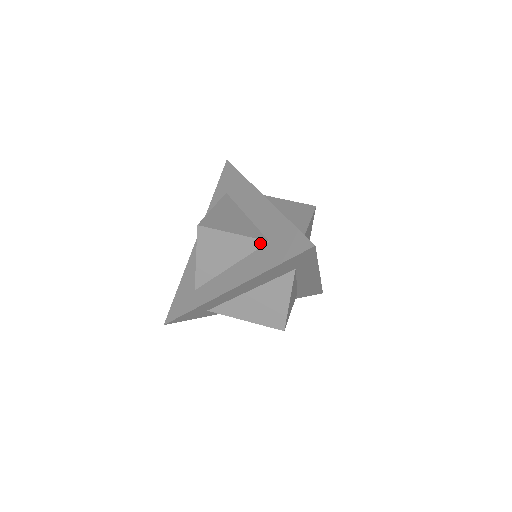
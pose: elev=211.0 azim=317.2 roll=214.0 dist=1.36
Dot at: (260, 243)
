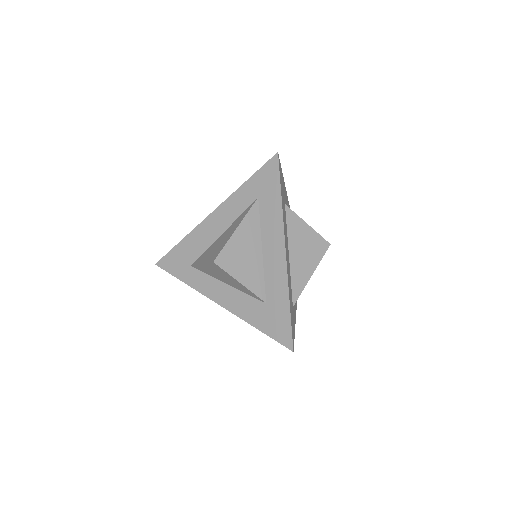
Dot at: (258, 298)
